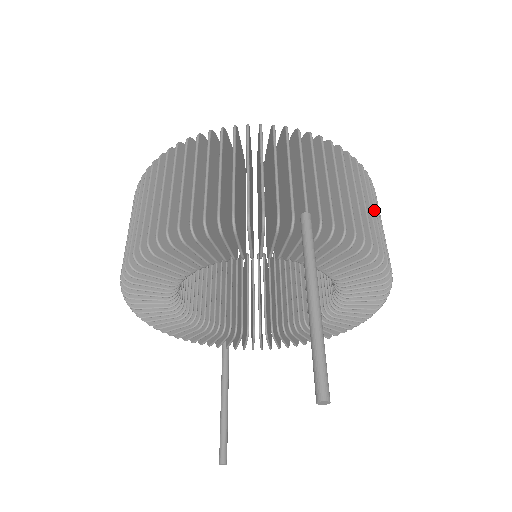
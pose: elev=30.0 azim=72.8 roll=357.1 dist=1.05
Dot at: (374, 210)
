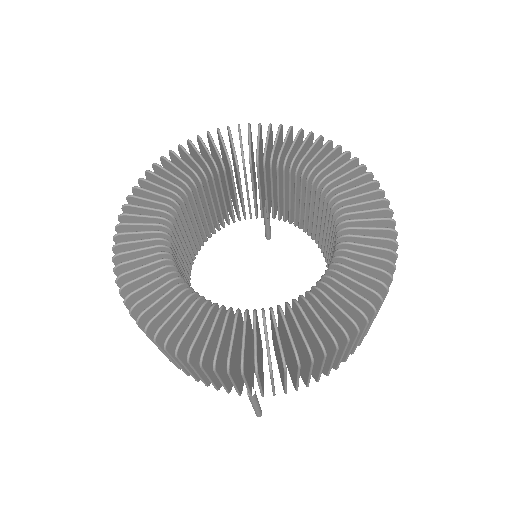
Dot at: (341, 357)
